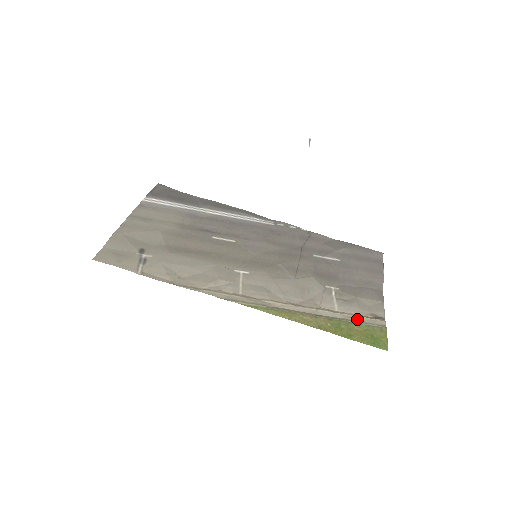
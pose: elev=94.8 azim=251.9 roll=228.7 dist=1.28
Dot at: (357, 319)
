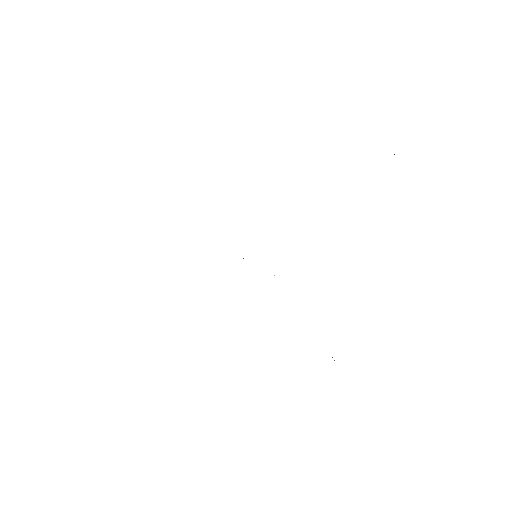
Dot at: occluded
